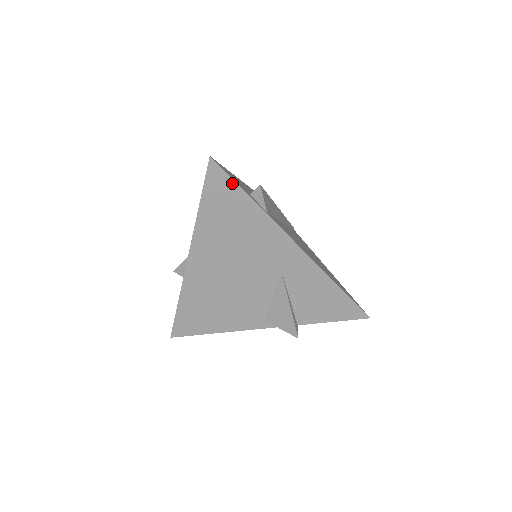
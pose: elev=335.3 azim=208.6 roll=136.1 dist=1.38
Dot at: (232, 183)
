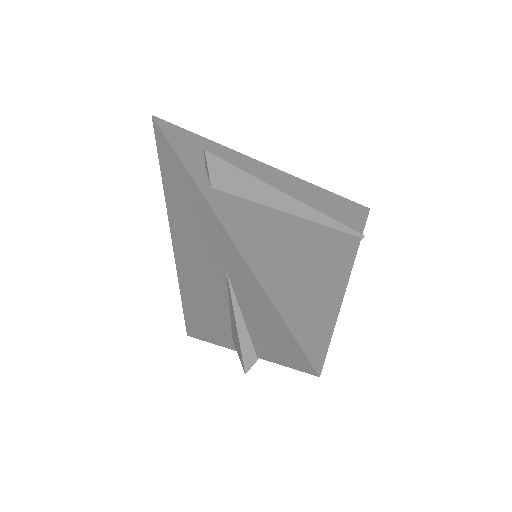
Dot at: (170, 147)
